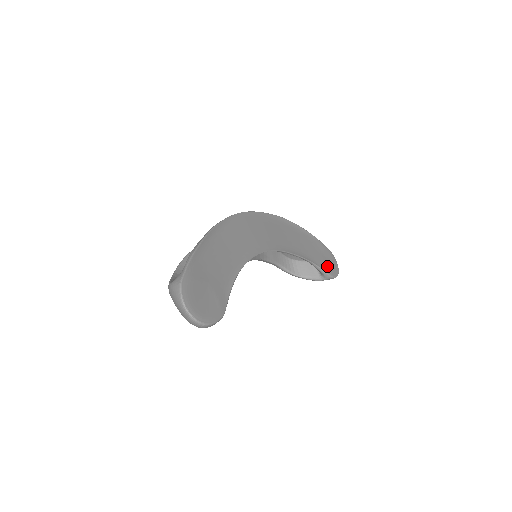
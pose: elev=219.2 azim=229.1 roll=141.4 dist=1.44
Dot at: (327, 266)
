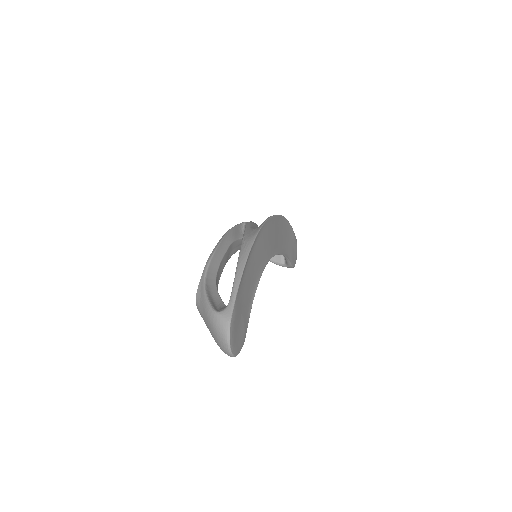
Dot at: (293, 257)
